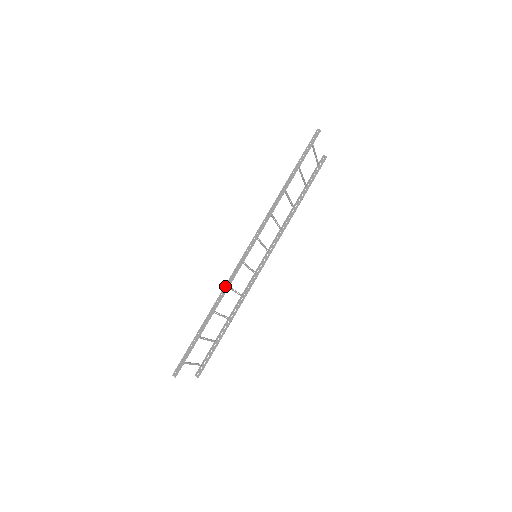
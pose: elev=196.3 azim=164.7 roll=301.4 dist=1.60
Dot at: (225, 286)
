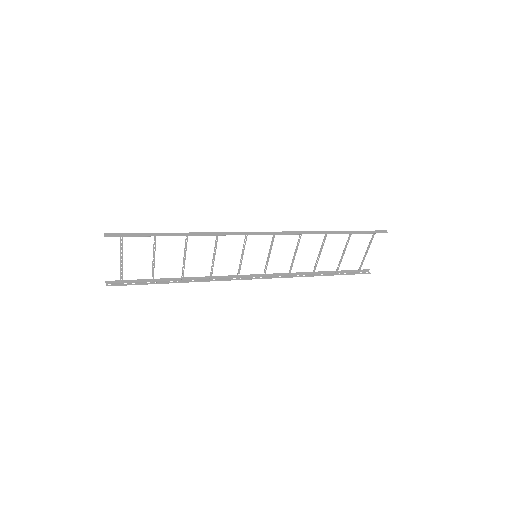
Dot at: (217, 232)
